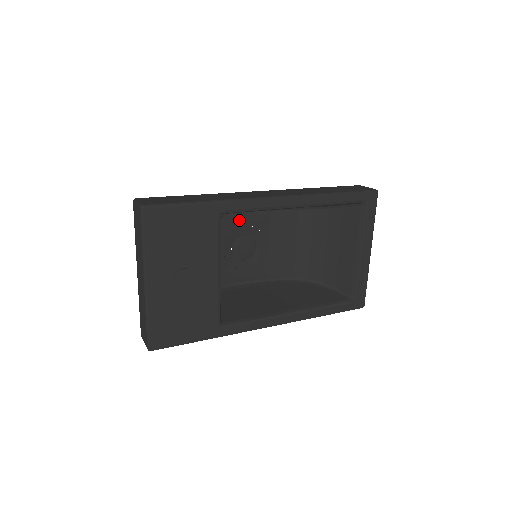
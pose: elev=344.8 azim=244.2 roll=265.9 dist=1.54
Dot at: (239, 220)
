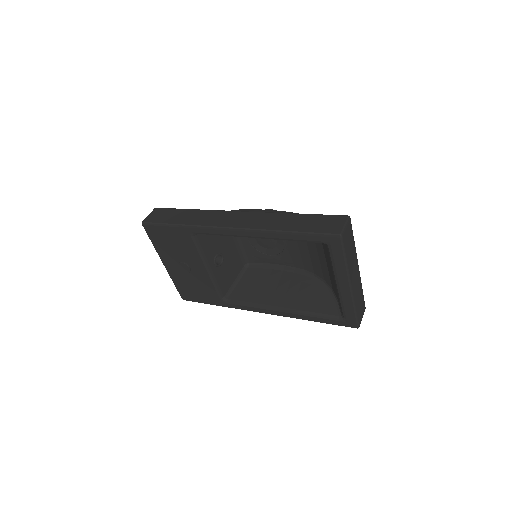
Dot at: occluded
